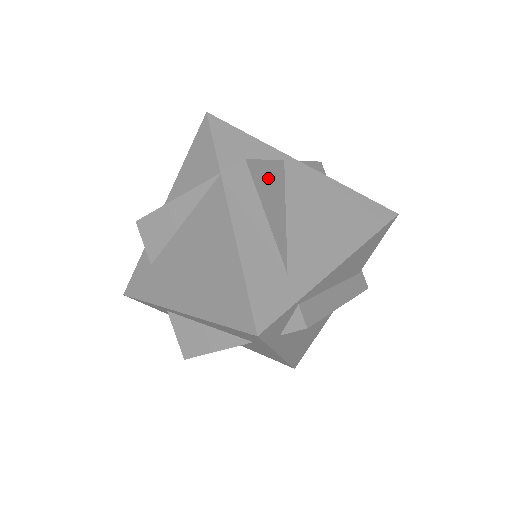
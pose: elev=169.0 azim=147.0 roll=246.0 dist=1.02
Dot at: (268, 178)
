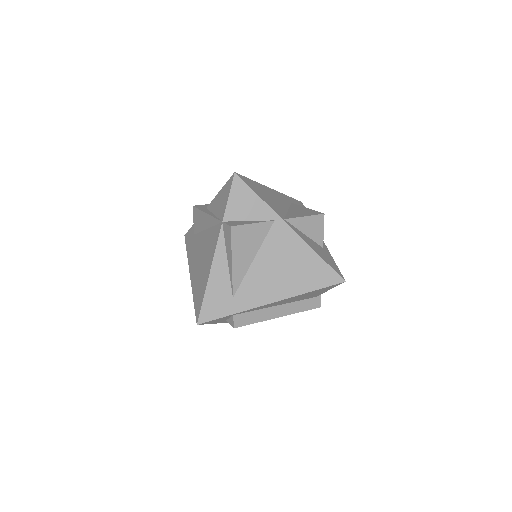
Dot at: (248, 236)
